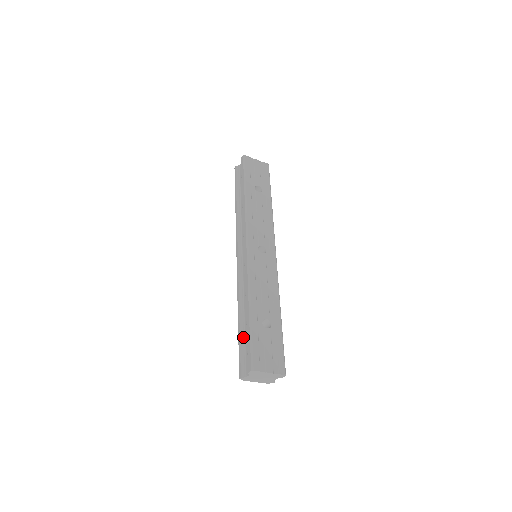
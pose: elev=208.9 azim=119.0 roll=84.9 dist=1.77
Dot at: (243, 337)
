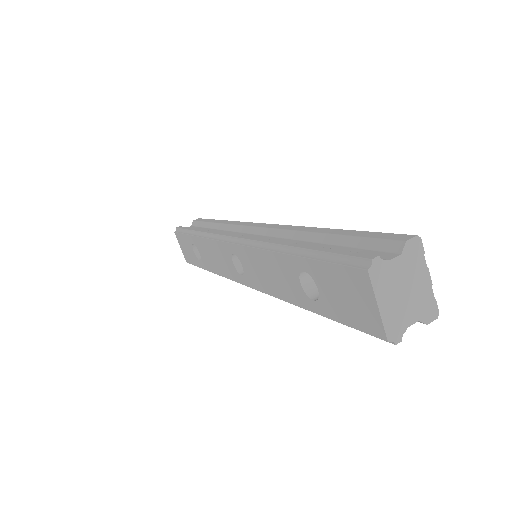
Dot at: occluded
